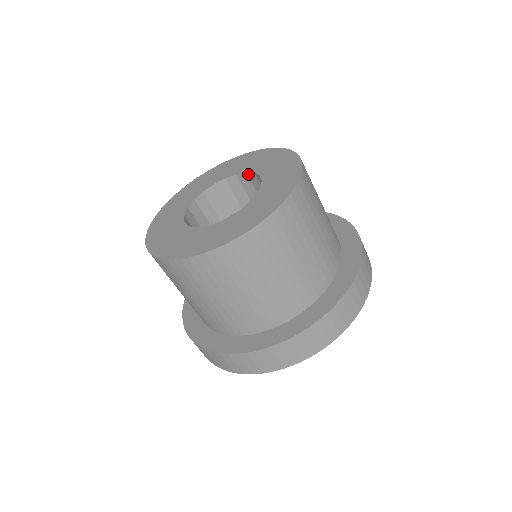
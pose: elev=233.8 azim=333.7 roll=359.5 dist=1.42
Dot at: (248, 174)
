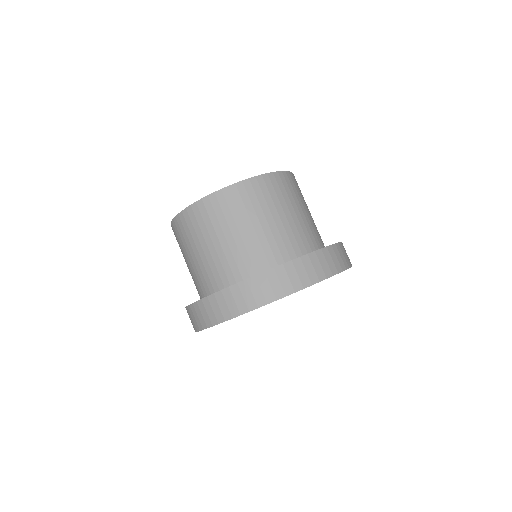
Dot at: occluded
